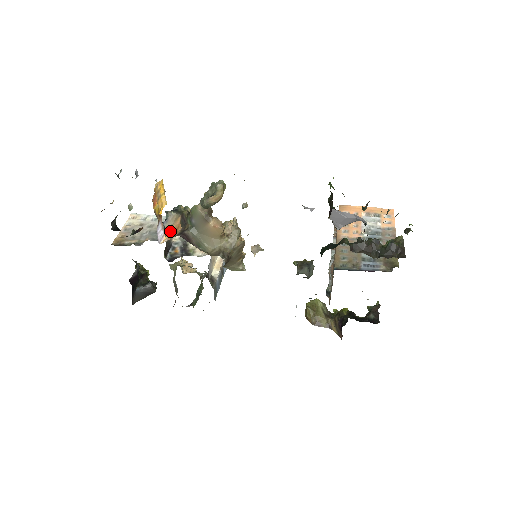
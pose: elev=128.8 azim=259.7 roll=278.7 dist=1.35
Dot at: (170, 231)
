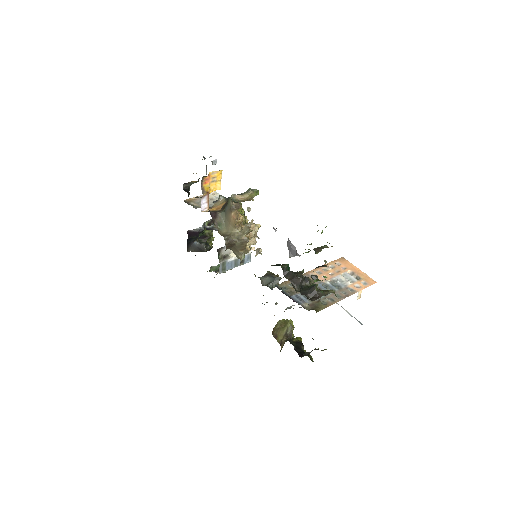
Dot at: (213, 208)
